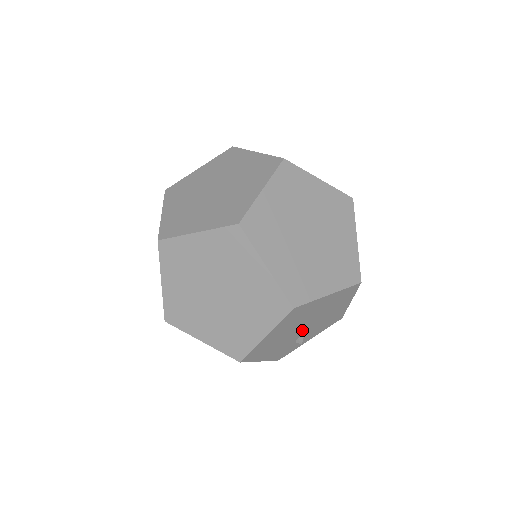
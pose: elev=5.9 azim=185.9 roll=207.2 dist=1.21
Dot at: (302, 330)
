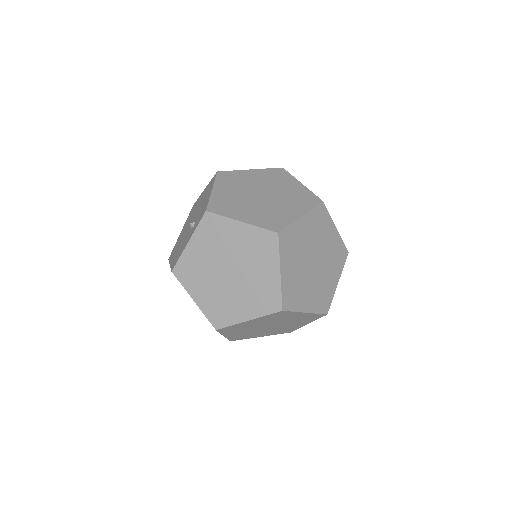
Dot at: occluded
